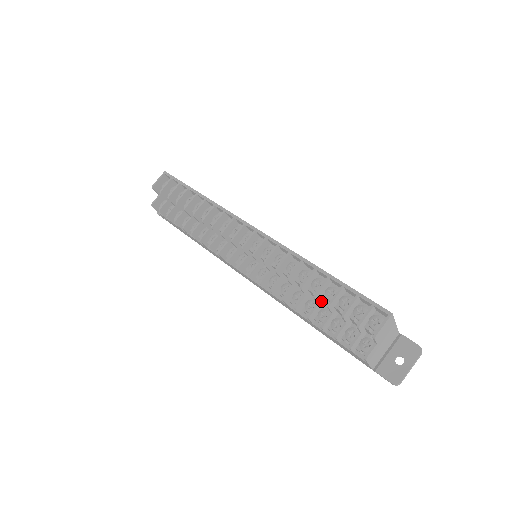
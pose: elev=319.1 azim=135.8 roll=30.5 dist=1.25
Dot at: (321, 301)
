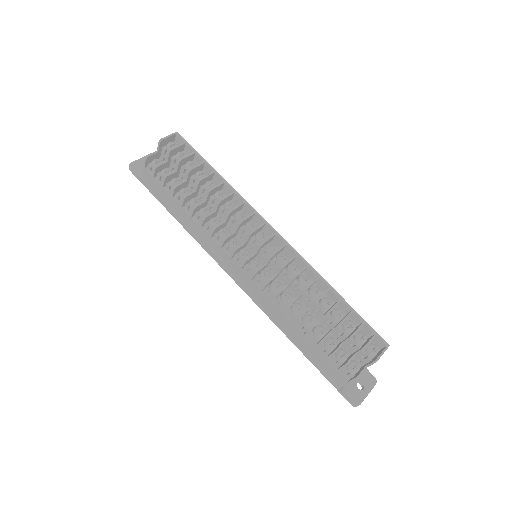
Dot at: (323, 318)
